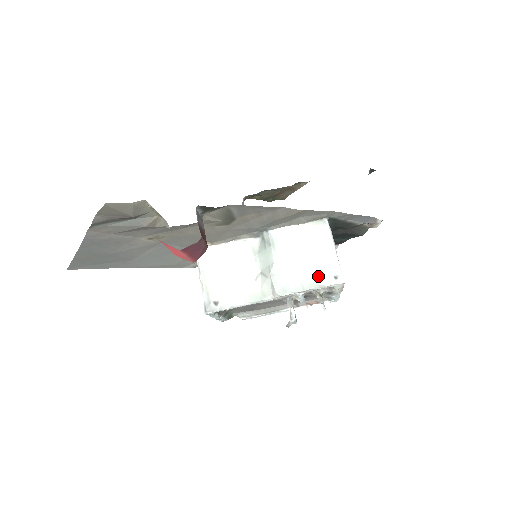
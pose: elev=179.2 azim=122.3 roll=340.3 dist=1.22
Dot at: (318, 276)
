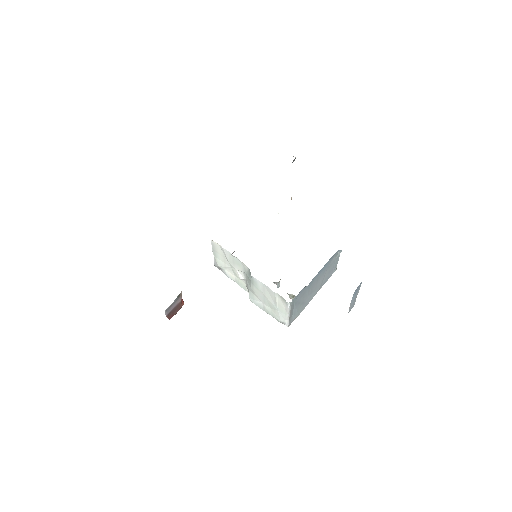
Dot at: (274, 314)
